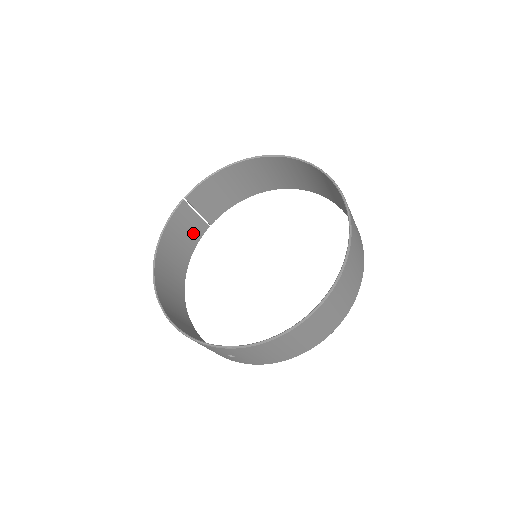
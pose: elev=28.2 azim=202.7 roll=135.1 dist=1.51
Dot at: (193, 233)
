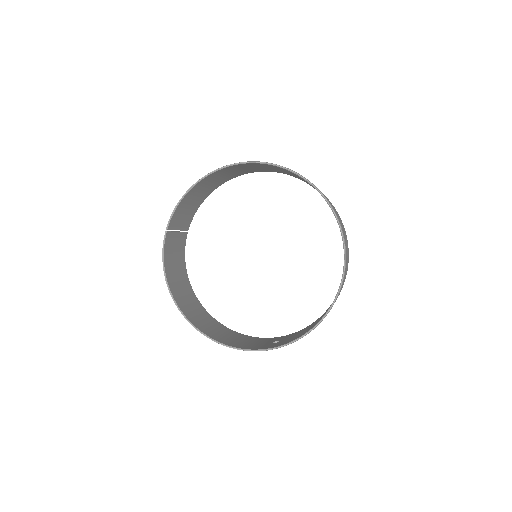
Dot at: (180, 248)
